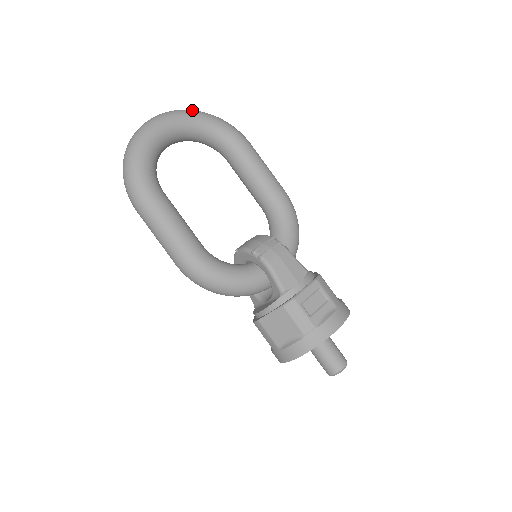
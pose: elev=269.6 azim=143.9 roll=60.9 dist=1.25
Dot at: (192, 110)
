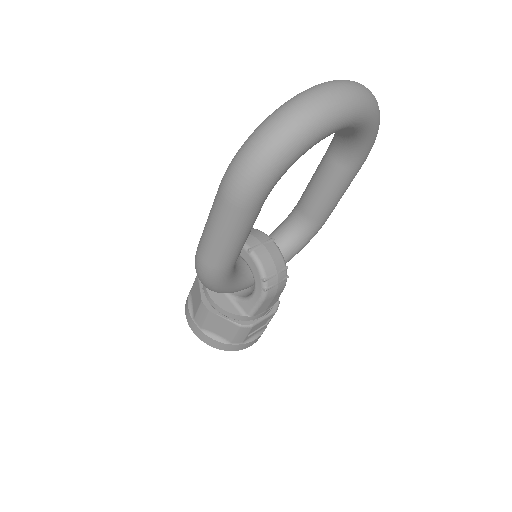
Dot at: (377, 106)
